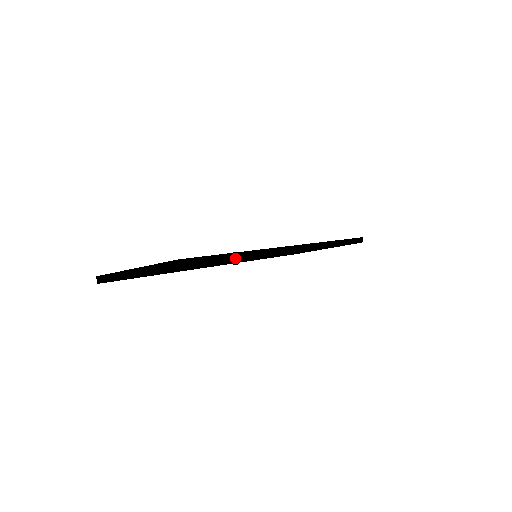
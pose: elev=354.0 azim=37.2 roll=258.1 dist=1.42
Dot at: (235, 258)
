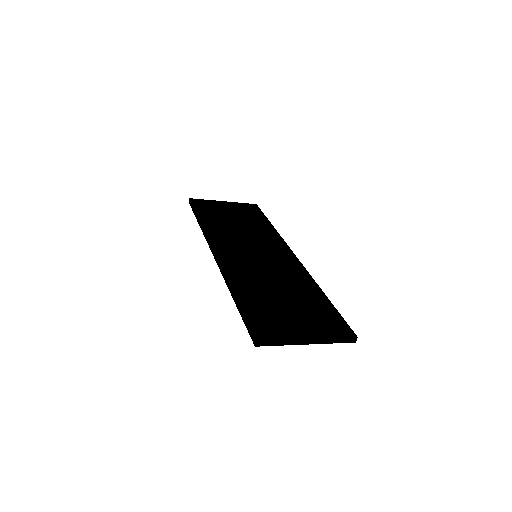
Dot at: occluded
